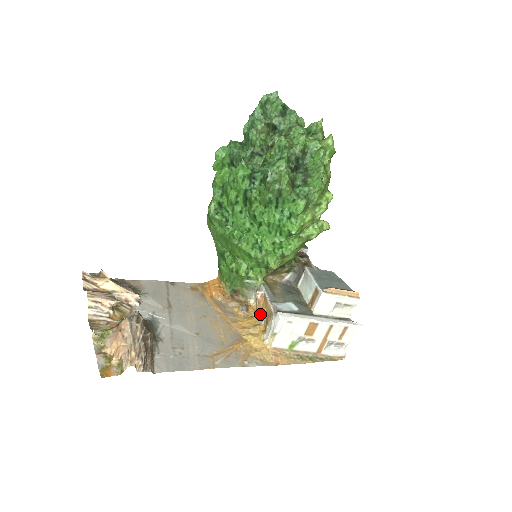
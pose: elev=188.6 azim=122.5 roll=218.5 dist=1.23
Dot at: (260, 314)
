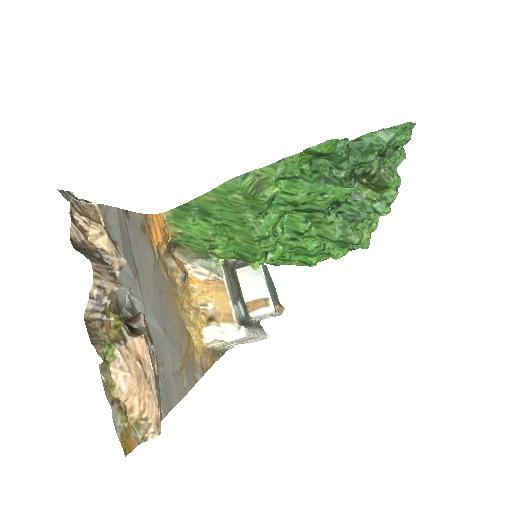
Dot at: (201, 295)
